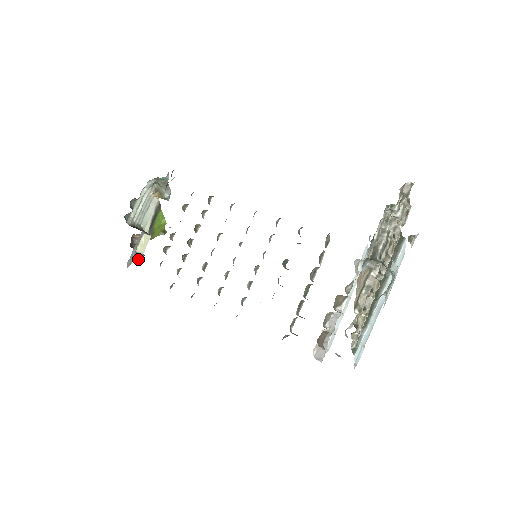
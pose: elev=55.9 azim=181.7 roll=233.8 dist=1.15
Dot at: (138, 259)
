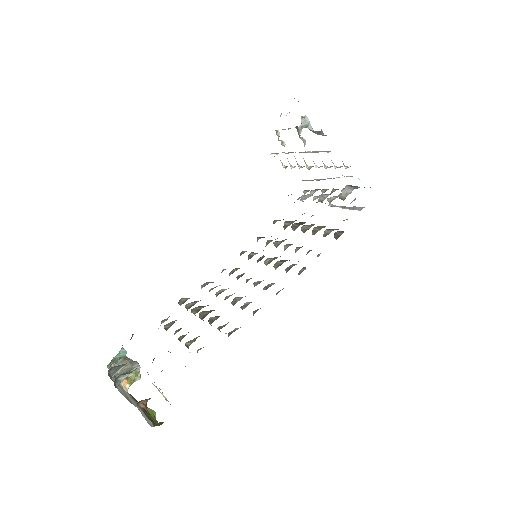
Dot at: occluded
